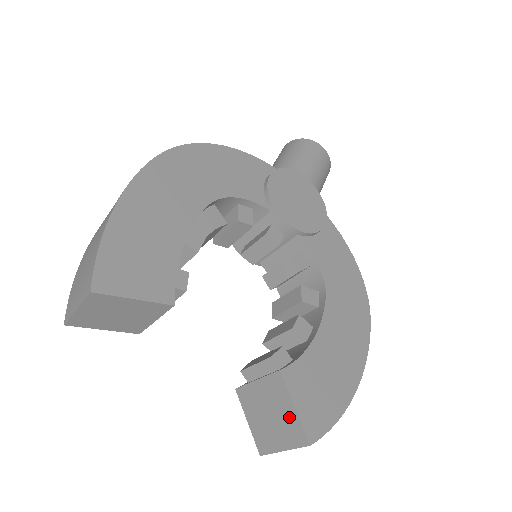
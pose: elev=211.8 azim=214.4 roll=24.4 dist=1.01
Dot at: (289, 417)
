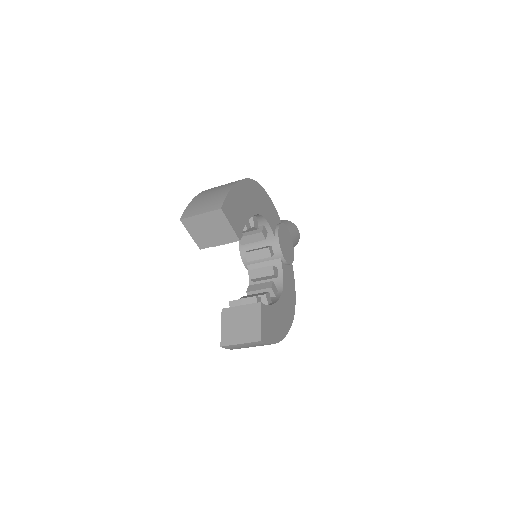
Dot at: (254, 326)
